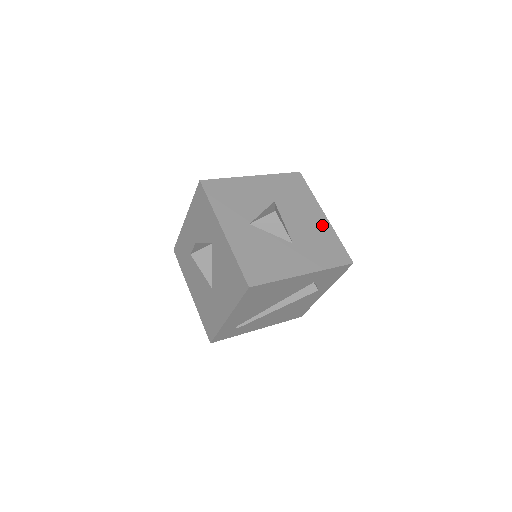
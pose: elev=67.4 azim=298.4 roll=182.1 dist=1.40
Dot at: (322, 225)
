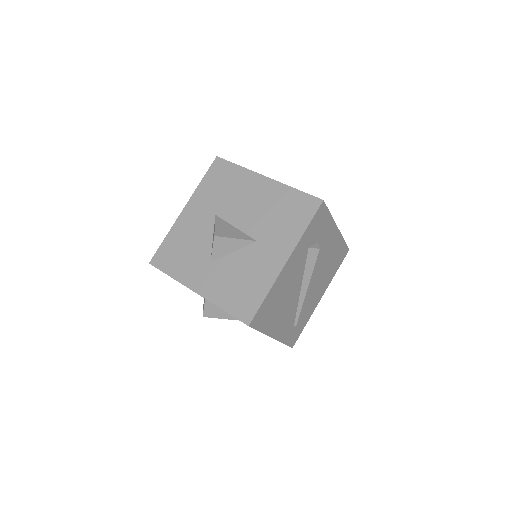
Dot at: (270, 191)
